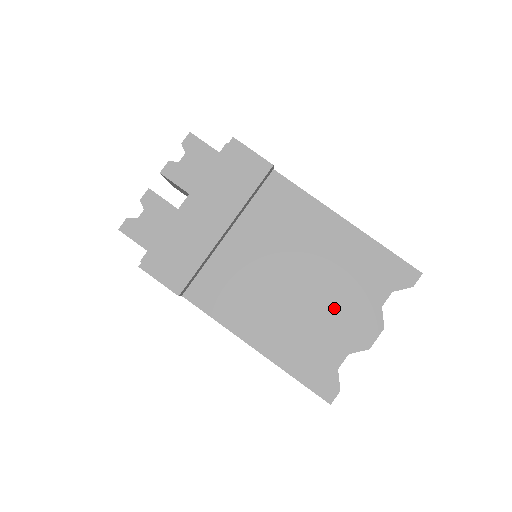
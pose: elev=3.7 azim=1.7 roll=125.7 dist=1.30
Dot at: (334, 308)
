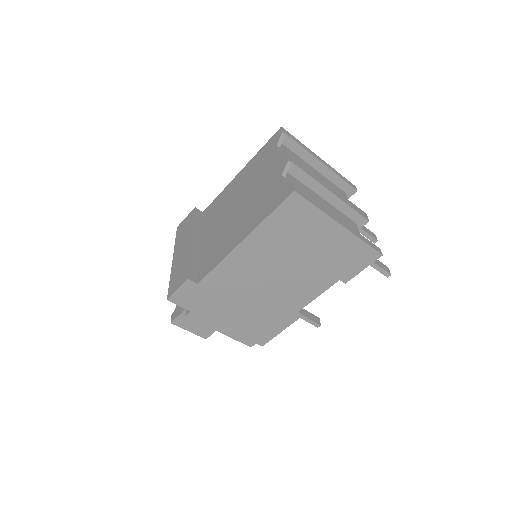
Dot at: (260, 183)
